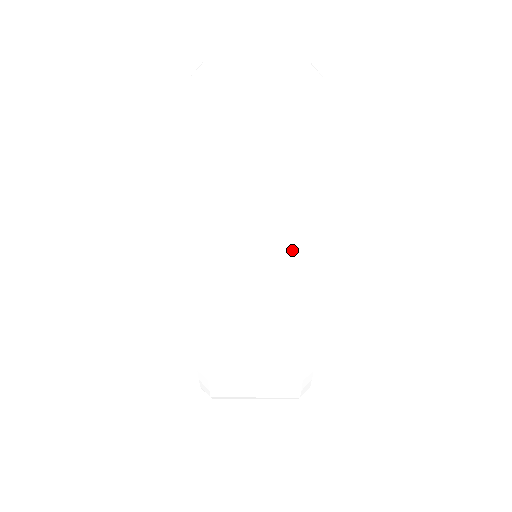
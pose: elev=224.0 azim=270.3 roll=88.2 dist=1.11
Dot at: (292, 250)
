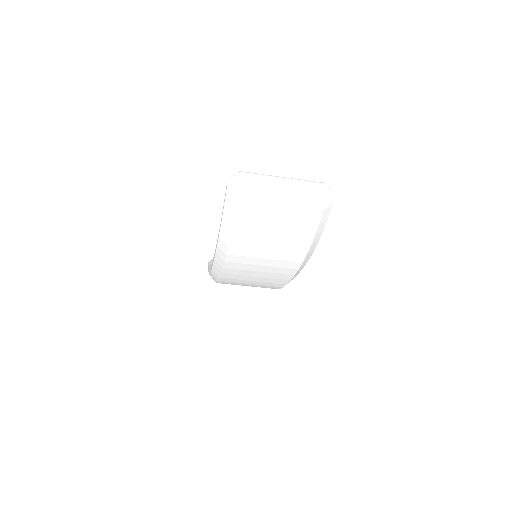
Dot at: (278, 279)
